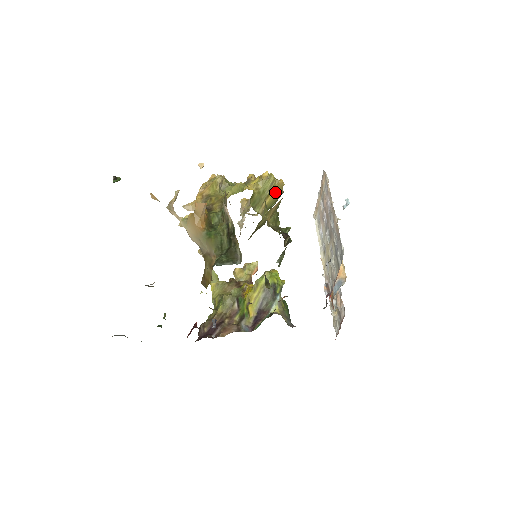
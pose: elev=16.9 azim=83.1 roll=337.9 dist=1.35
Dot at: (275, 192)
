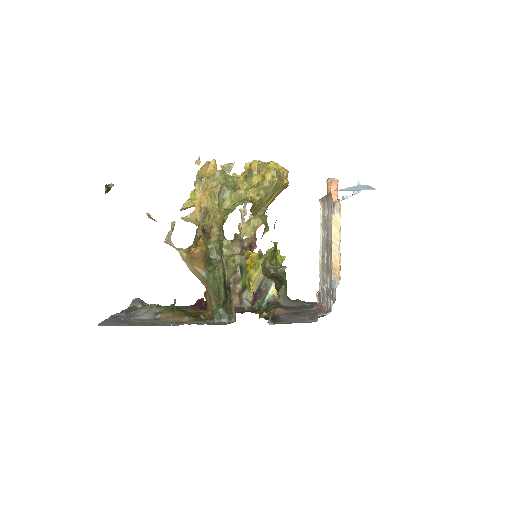
Dot at: (279, 191)
